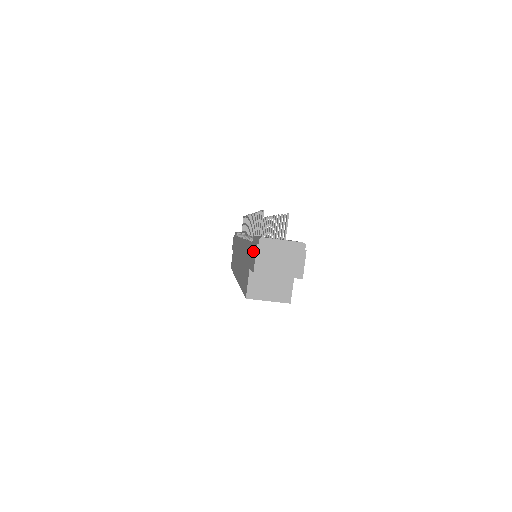
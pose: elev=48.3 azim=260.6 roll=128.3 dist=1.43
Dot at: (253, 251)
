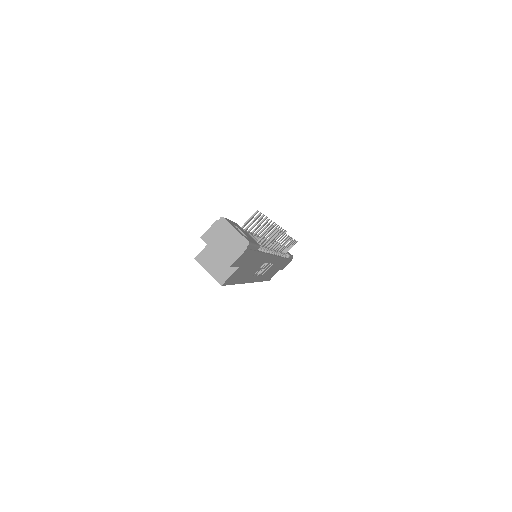
Dot at: occluded
